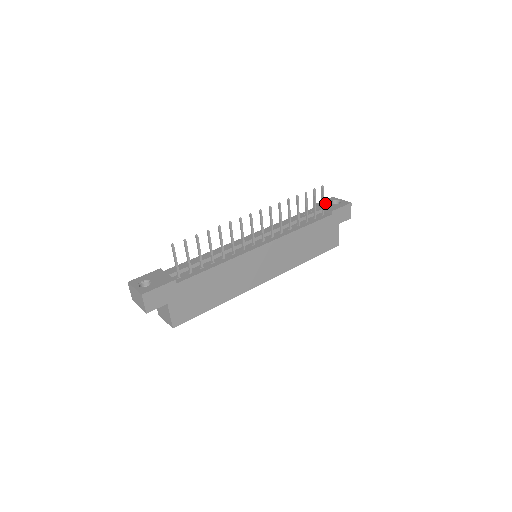
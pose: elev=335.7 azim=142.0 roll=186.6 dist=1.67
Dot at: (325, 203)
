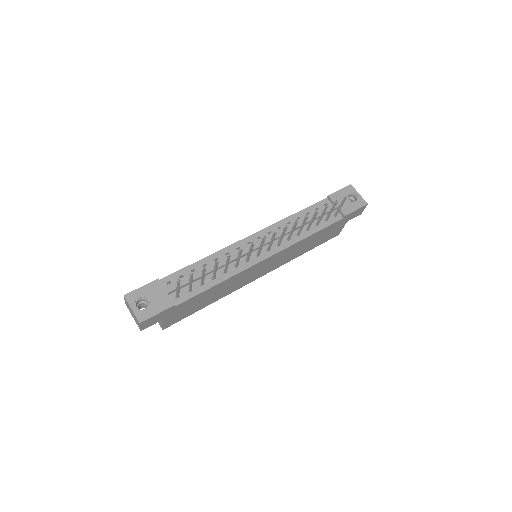
Dot at: (341, 196)
